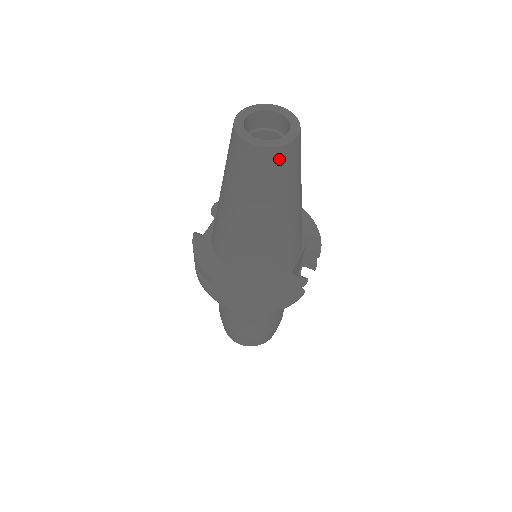
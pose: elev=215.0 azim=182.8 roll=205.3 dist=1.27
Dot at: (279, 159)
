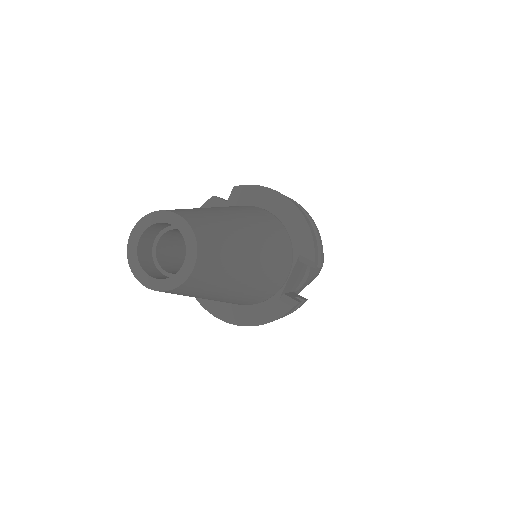
Dot at: (183, 290)
